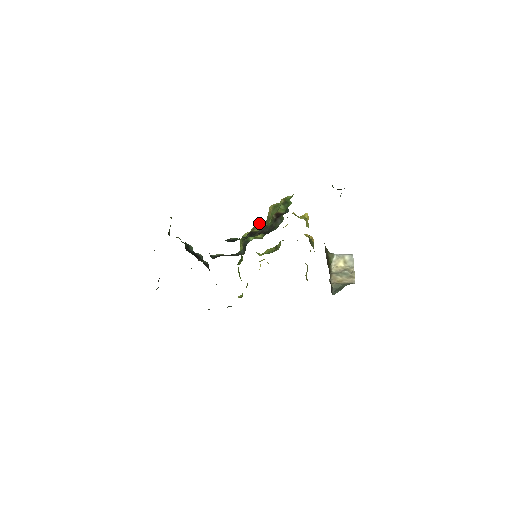
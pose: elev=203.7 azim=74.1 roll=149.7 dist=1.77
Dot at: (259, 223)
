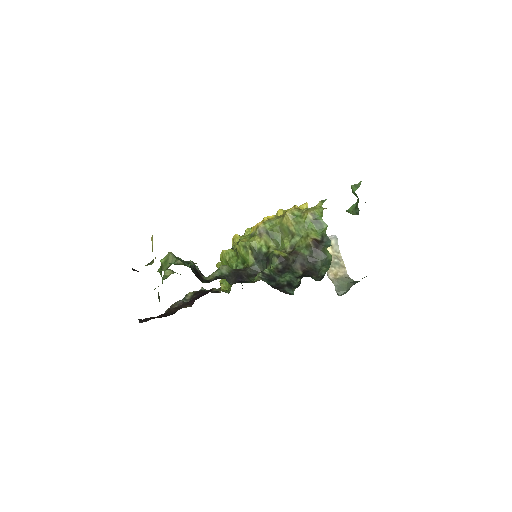
Dot at: (266, 225)
